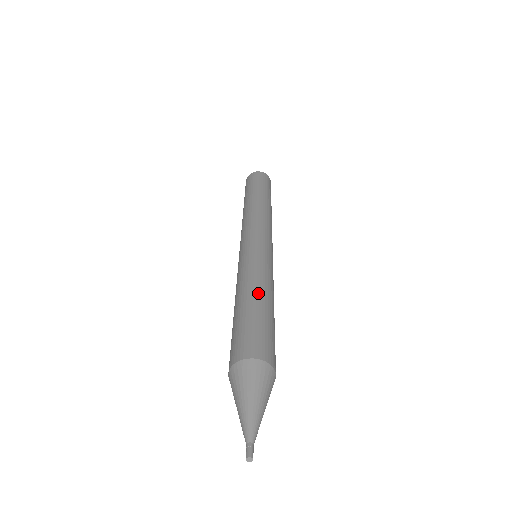
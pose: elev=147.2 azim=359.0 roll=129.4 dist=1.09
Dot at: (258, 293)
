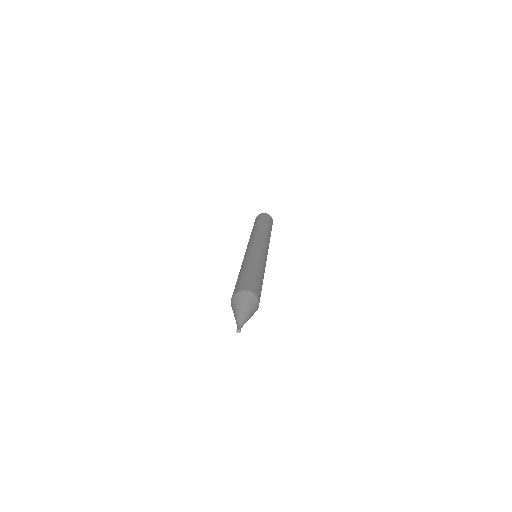
Dot at: (262, 274)
